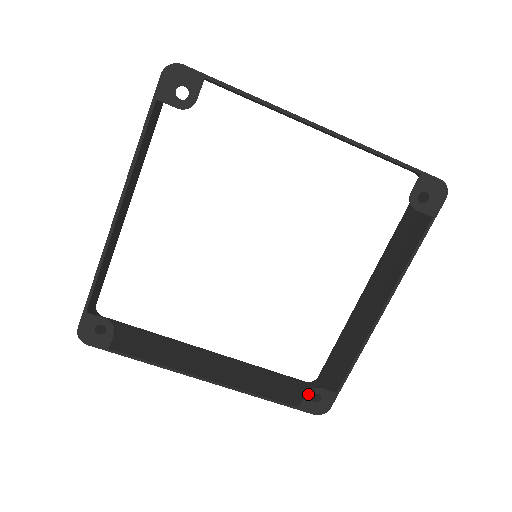
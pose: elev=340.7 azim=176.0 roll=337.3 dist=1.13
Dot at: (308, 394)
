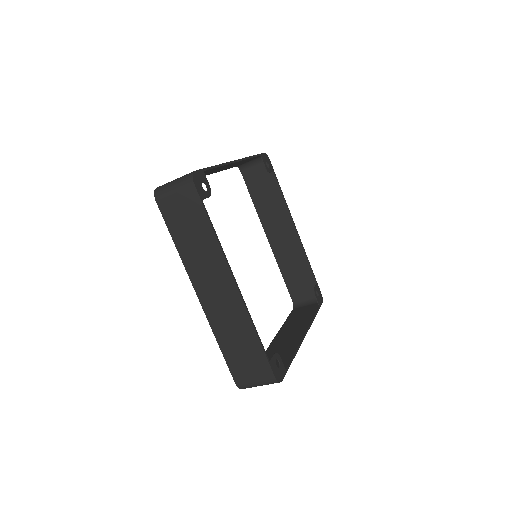
Dot at: (275, 355)
